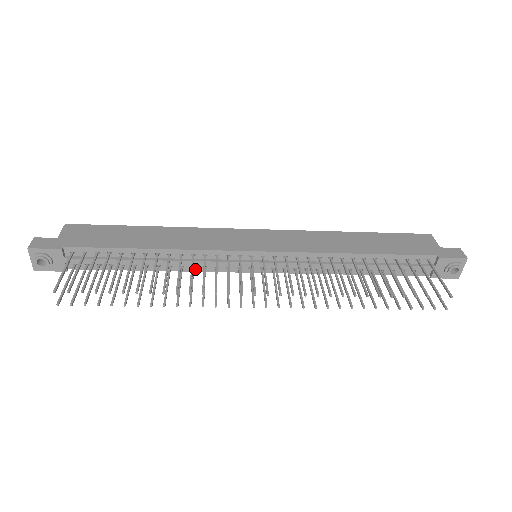
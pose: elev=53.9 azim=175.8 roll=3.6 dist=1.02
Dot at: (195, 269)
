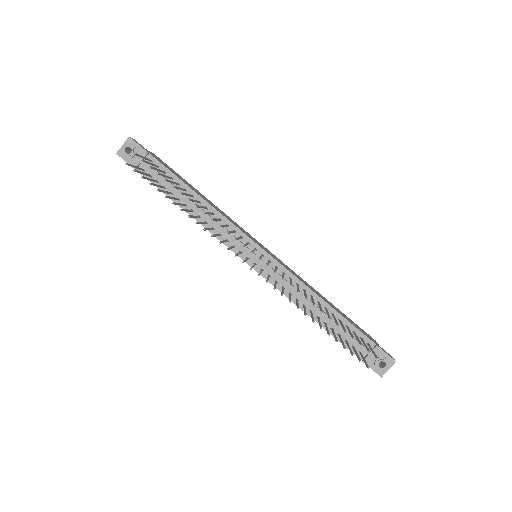
Dot at: (213, 231)
